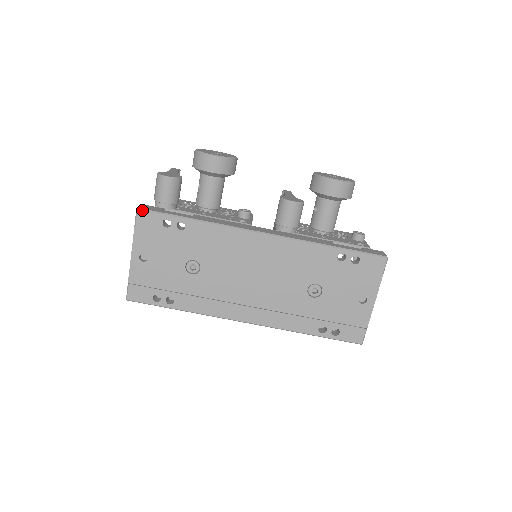
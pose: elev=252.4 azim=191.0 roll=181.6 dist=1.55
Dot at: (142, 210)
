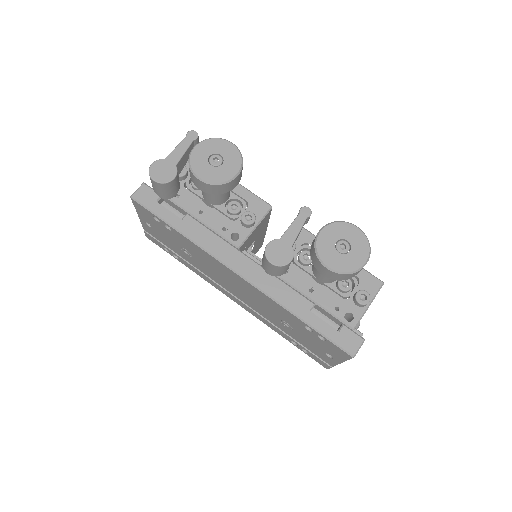
Dot at: (134, 200)
